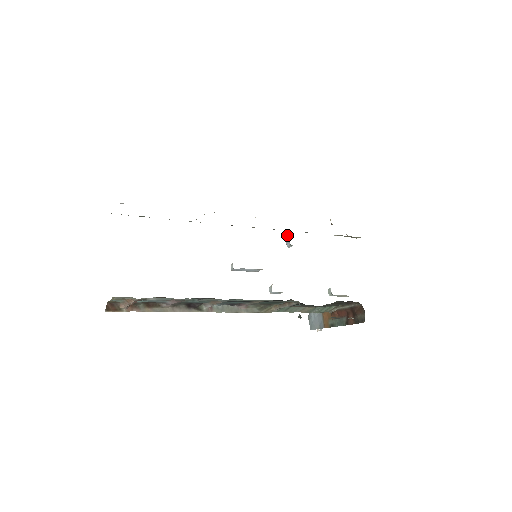
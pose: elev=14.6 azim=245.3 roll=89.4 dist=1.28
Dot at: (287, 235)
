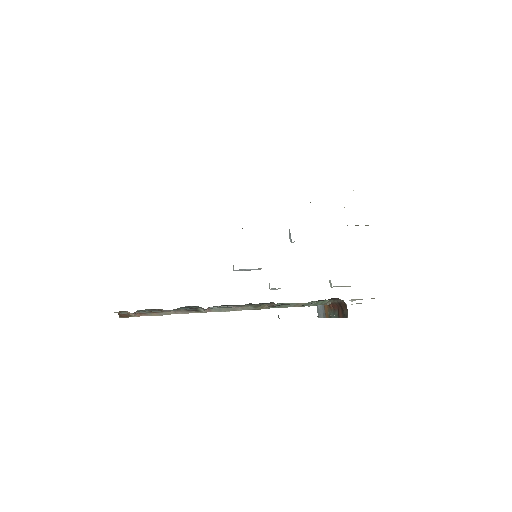
Dot at: occluded
